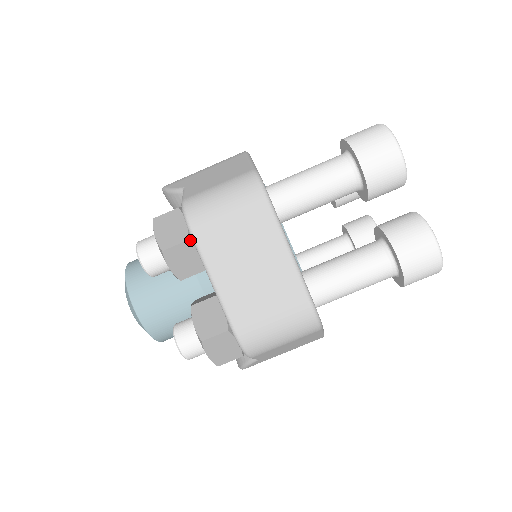
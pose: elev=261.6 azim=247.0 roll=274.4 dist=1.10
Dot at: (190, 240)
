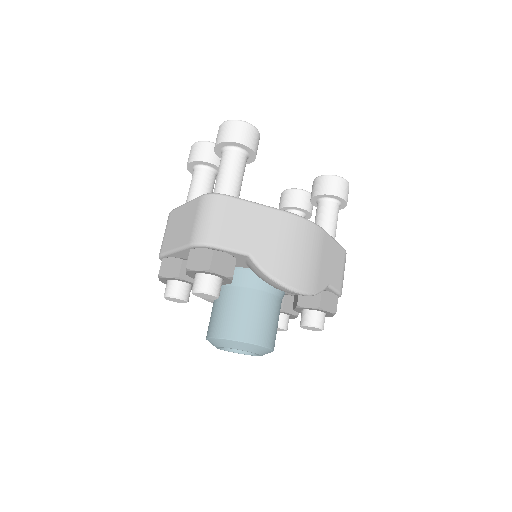
Dot at: (164, 258)
